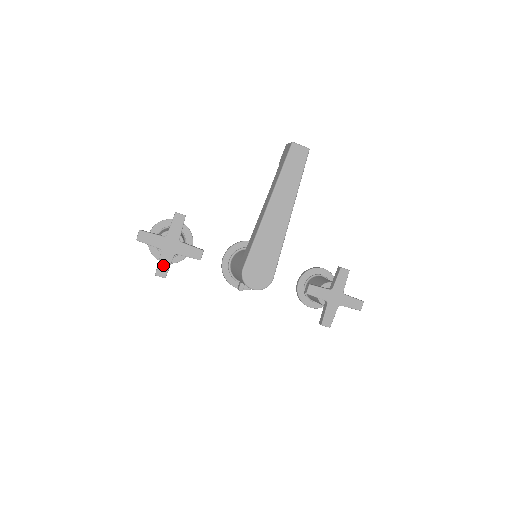
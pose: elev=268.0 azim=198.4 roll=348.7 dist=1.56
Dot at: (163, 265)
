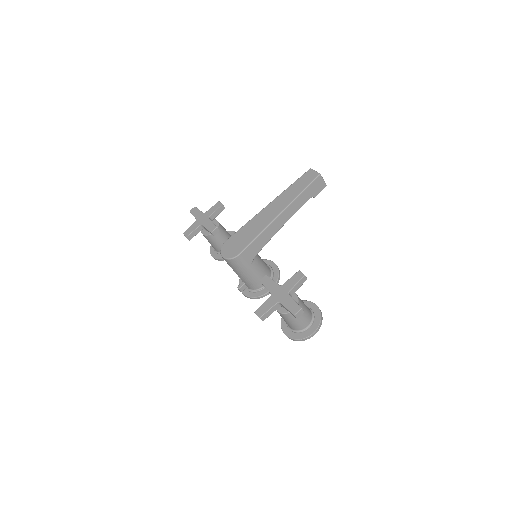
Dot at: (191, 229)
